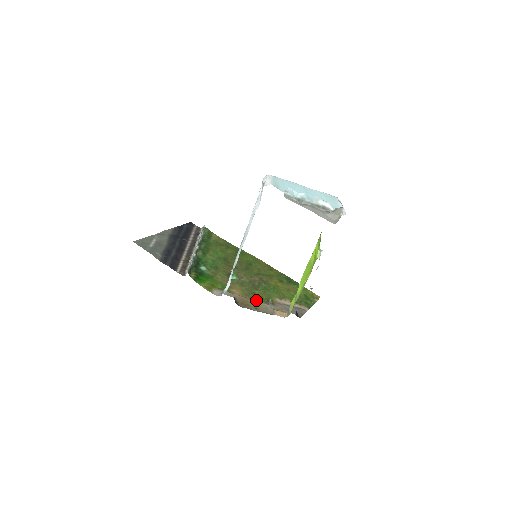
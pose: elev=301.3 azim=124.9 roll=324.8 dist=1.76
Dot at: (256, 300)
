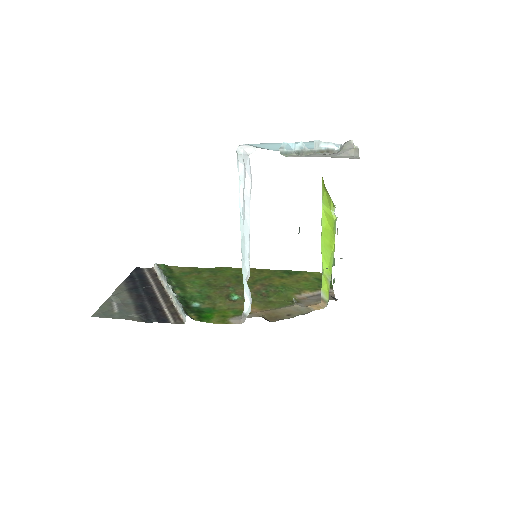
Dot at: (279, 307)
